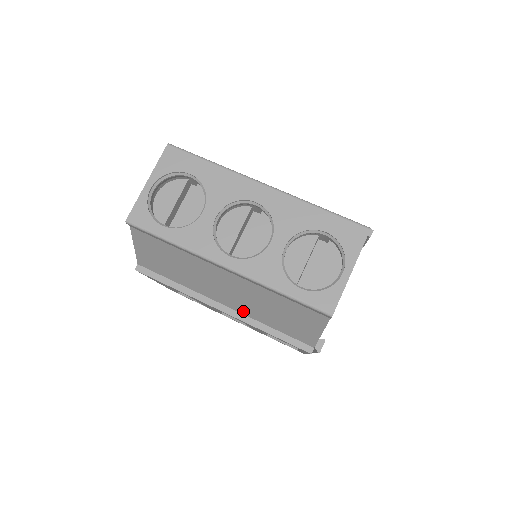
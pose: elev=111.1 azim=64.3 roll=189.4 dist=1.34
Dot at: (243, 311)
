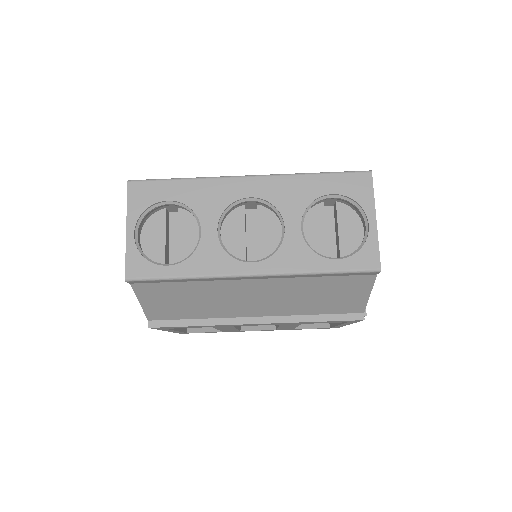
Dot at: (280, 313)
